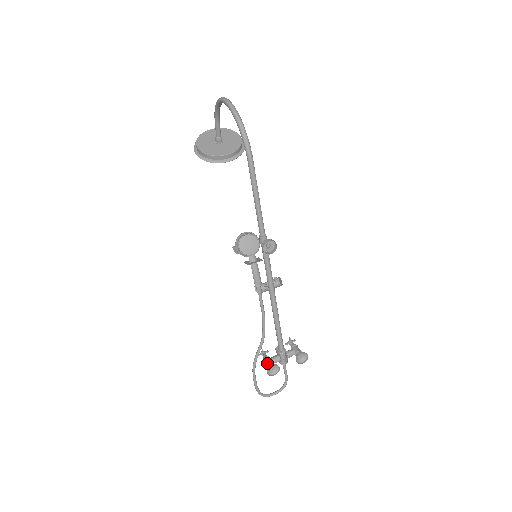
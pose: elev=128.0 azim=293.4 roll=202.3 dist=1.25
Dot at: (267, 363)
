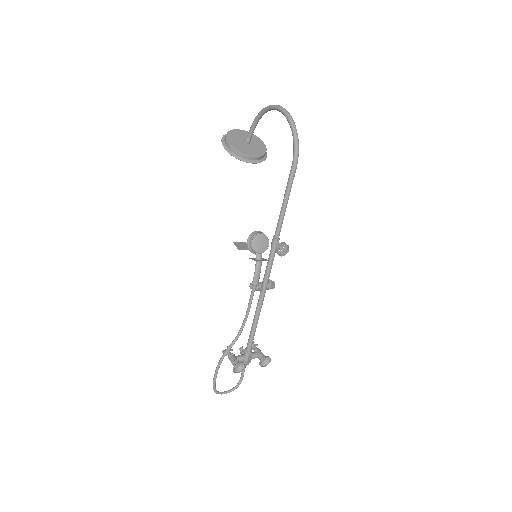
Dot at: (233, 360)
